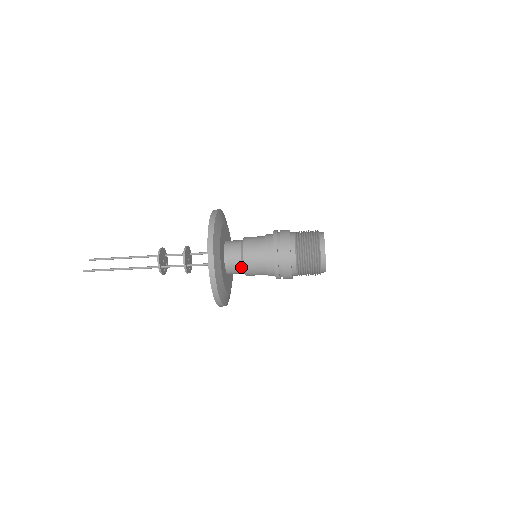
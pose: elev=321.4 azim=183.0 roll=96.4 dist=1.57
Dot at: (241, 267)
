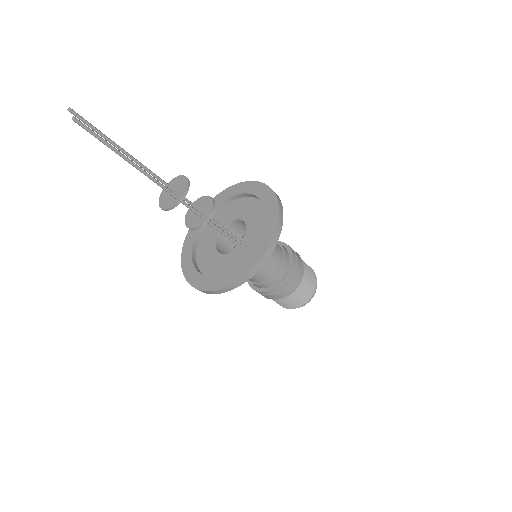
Dot at: occluded
